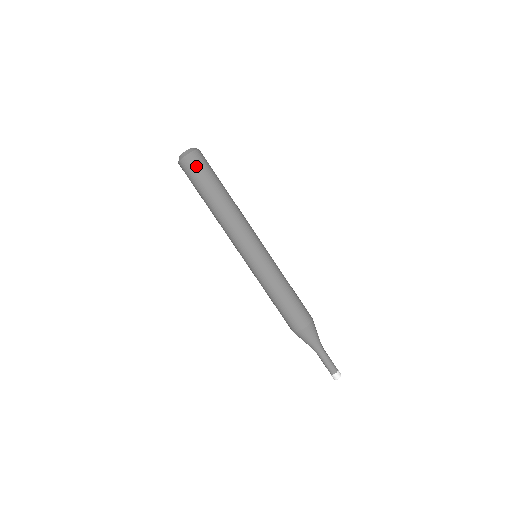
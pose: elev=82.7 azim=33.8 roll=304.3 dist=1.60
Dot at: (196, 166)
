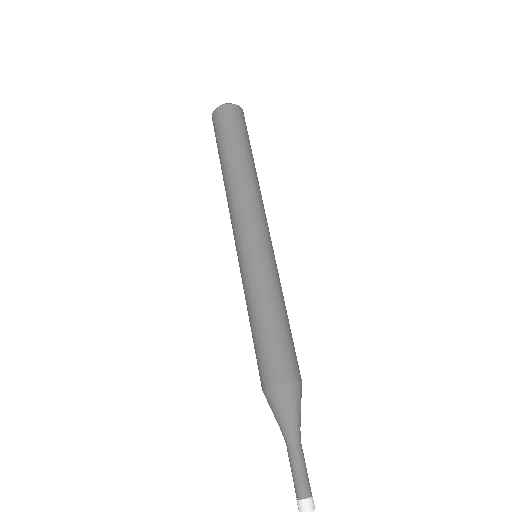
Dot at: (232, 118)
